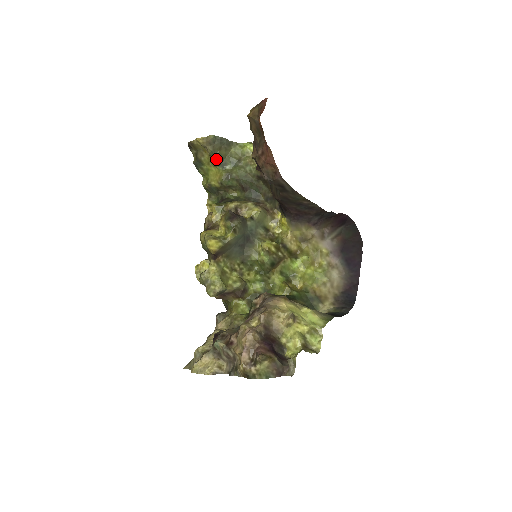
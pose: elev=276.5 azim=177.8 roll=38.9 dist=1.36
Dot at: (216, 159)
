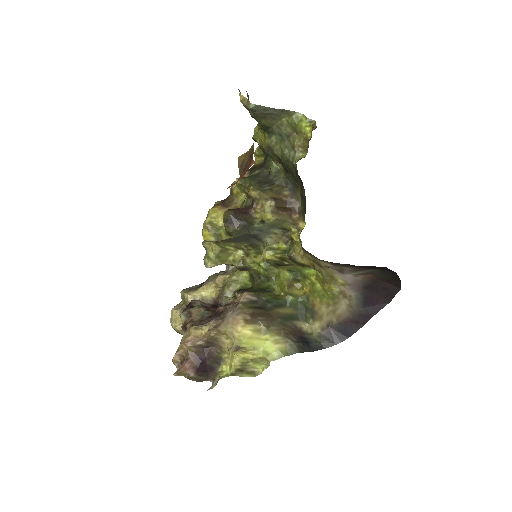
Dot at: (260, 125)
